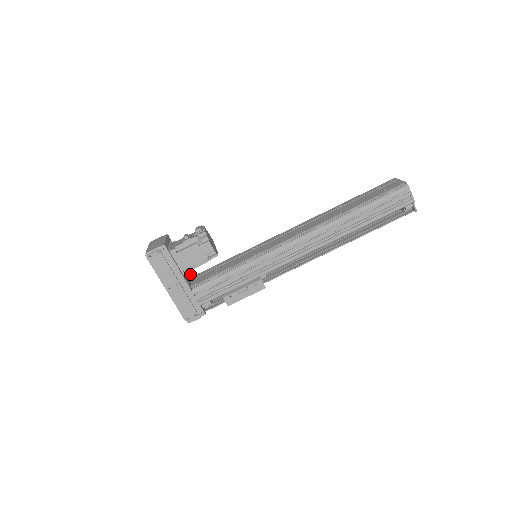
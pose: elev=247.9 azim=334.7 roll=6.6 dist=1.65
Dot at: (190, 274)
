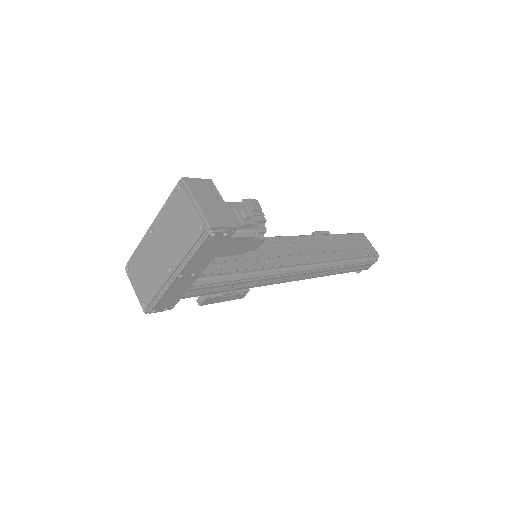
Dot at: occluded
